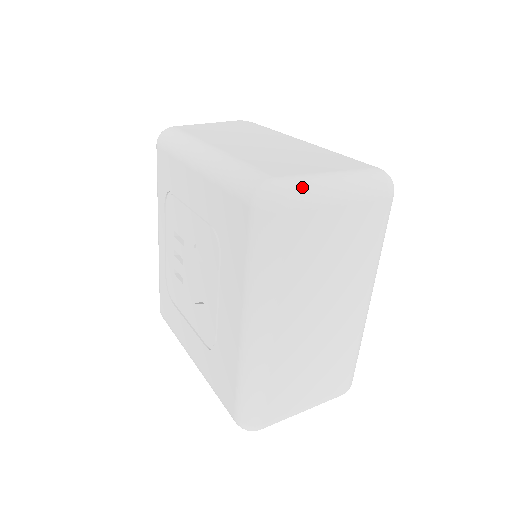
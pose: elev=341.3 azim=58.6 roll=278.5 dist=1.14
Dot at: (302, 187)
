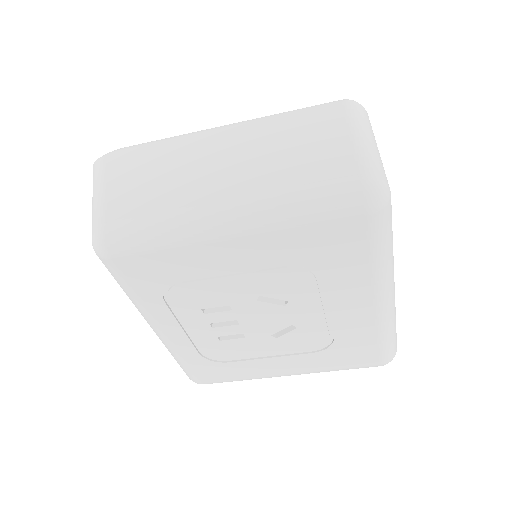
Dot at: (375, 164)
